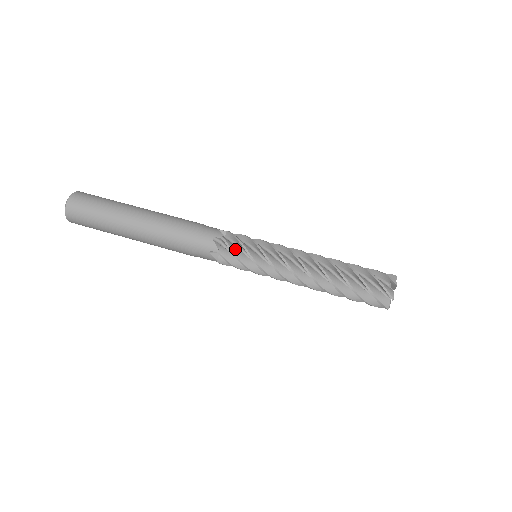
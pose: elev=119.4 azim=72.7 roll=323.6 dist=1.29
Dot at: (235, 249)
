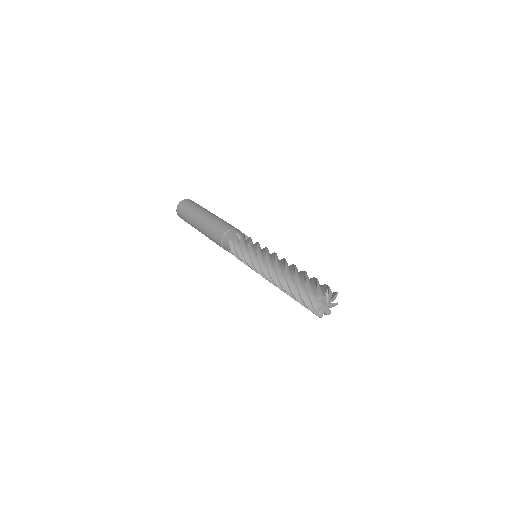
Dot at: (239, 250)
